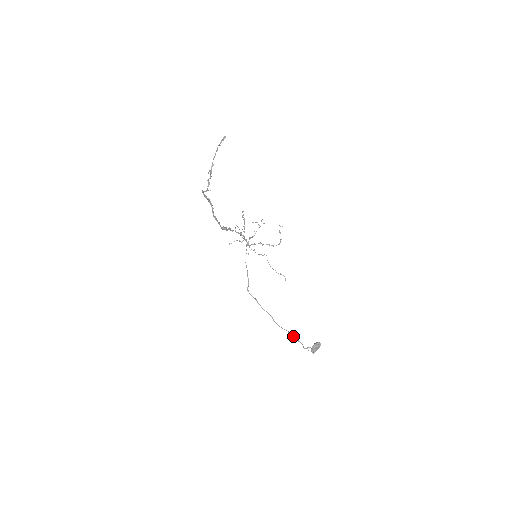
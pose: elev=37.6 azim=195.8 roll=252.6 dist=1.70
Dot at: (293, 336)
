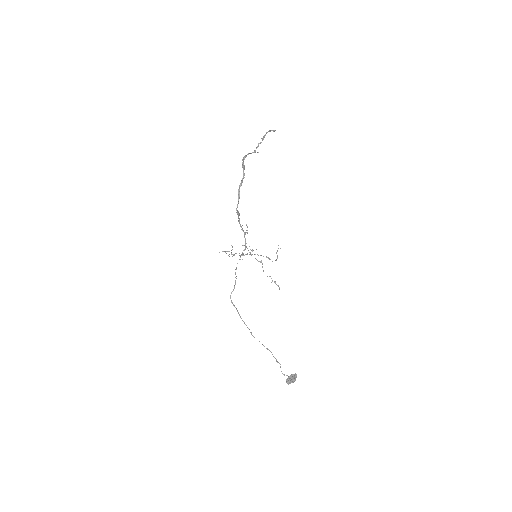
Dot at: (272, 354)
